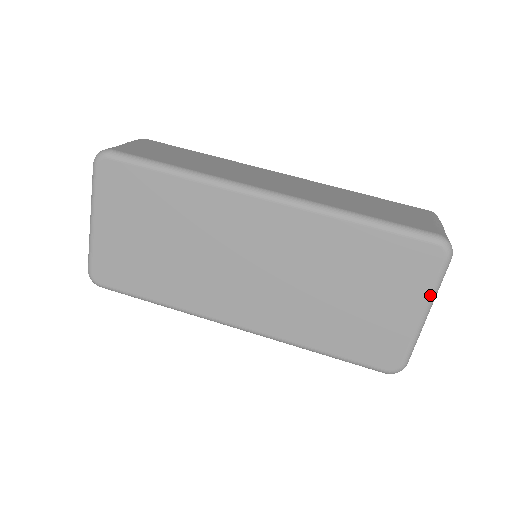
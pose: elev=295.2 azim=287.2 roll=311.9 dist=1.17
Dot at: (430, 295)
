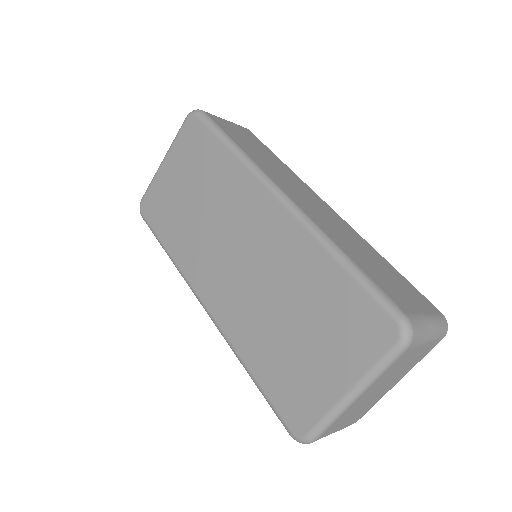
Dot at: (366, 374)
